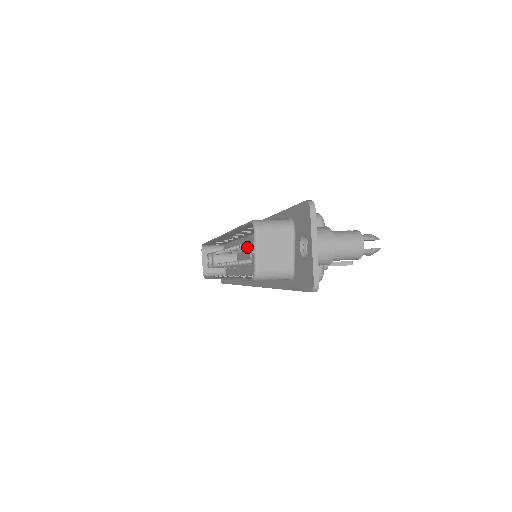
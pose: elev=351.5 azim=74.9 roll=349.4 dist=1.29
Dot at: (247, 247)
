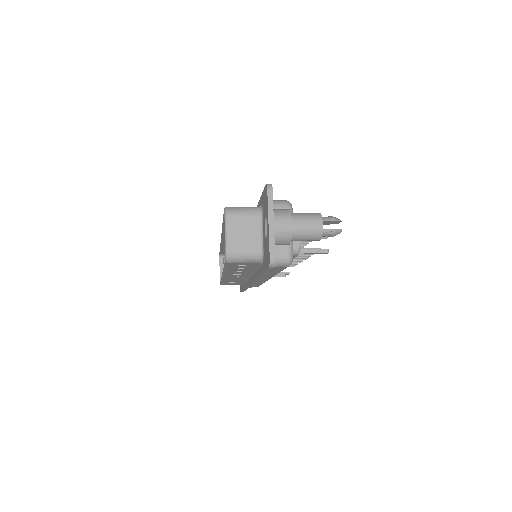
Dot at: occluded
